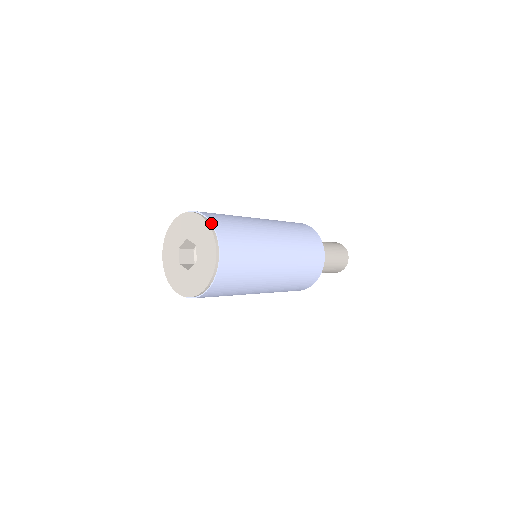
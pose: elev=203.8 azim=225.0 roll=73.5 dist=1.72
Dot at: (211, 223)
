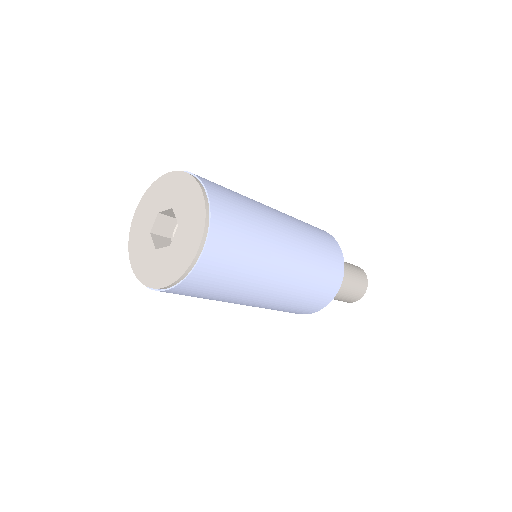
Dot at: (210, 210)
